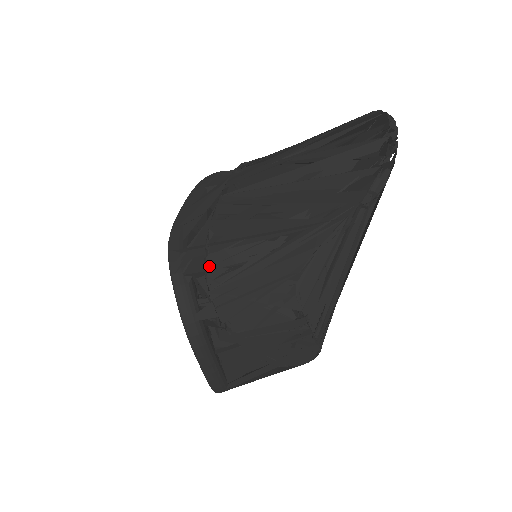
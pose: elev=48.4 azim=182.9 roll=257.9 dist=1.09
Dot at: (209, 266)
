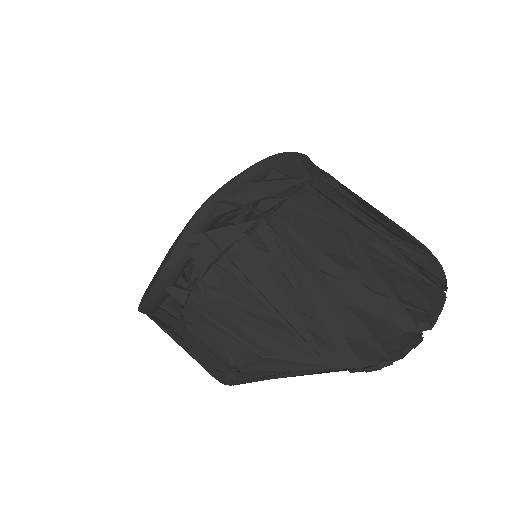
Dot at: (210, 272)
